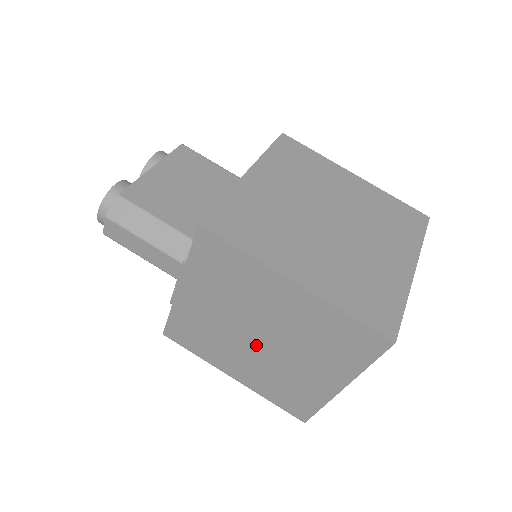
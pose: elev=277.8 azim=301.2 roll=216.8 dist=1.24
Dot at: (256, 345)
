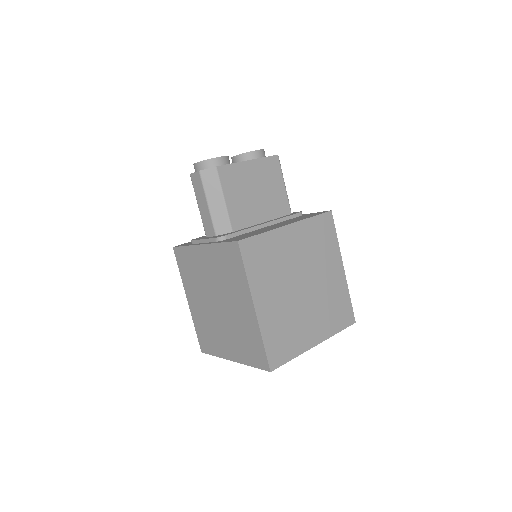
Dot at: (213, 304)
